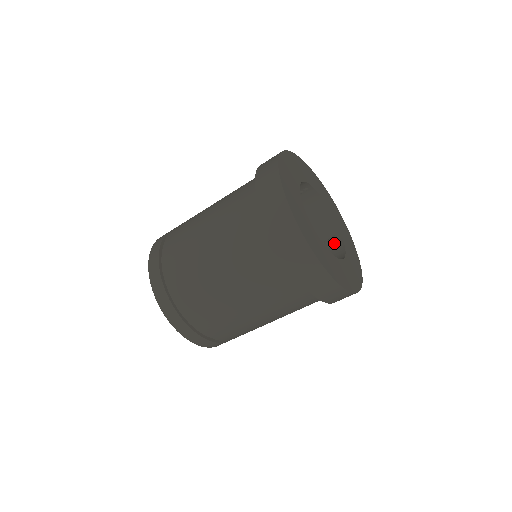
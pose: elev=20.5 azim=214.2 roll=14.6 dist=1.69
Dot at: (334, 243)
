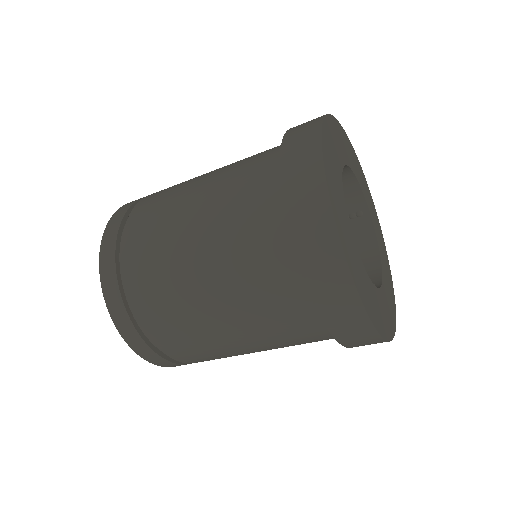
Dot at: (358, 222)
